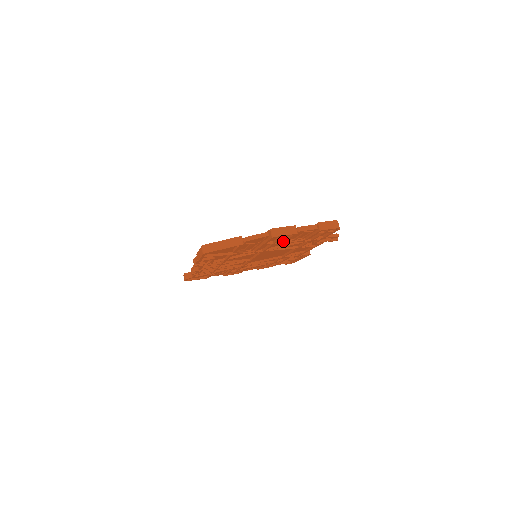
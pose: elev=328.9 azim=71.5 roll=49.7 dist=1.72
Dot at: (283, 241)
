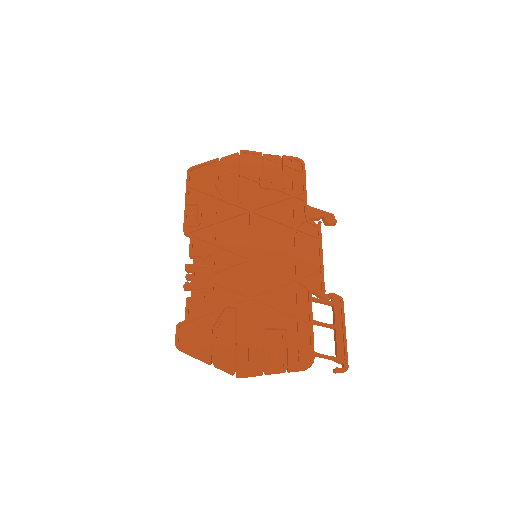
Dot at: (259, 178)
